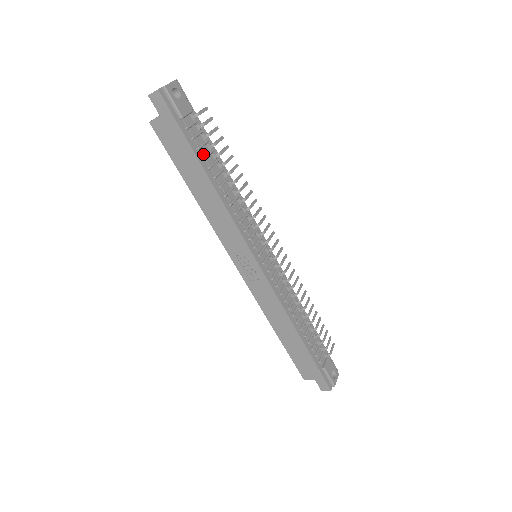
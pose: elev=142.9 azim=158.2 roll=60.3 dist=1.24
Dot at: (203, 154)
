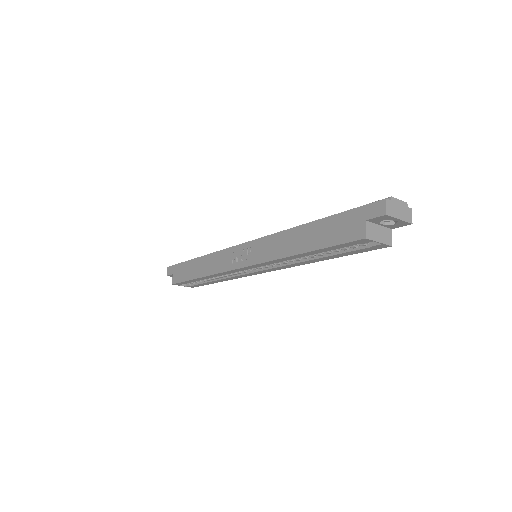
Dot at: occluded
